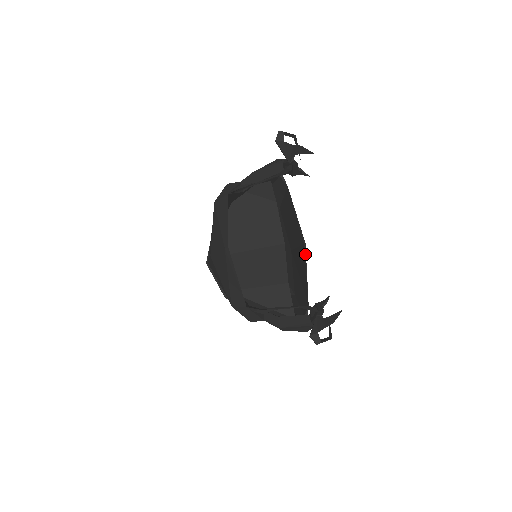
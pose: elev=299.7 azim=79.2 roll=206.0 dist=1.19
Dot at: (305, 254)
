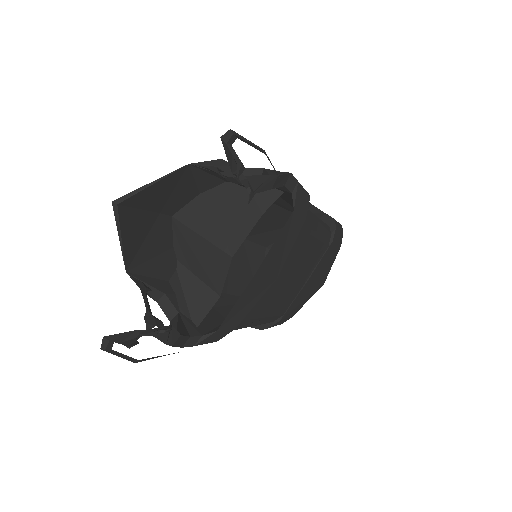
Dot at: (248, 285)
